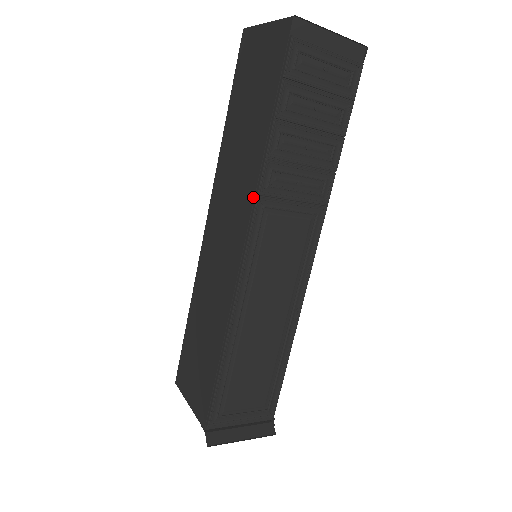
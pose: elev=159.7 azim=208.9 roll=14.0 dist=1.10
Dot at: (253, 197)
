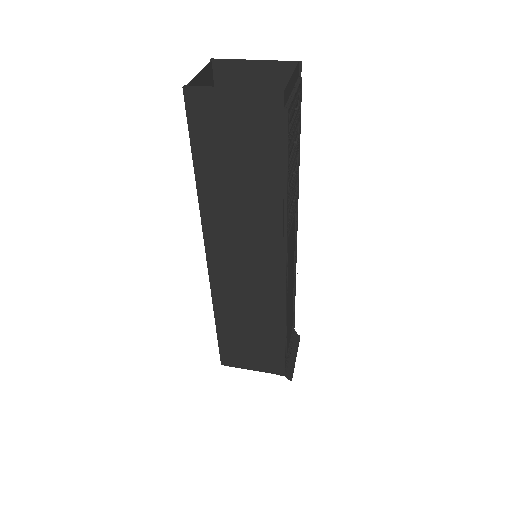
Dot at: (281, 237)
